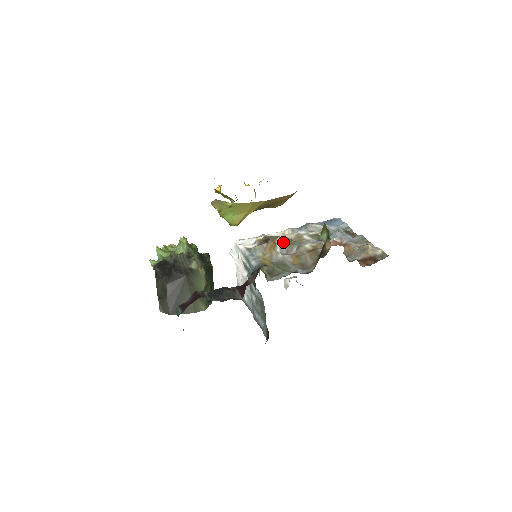
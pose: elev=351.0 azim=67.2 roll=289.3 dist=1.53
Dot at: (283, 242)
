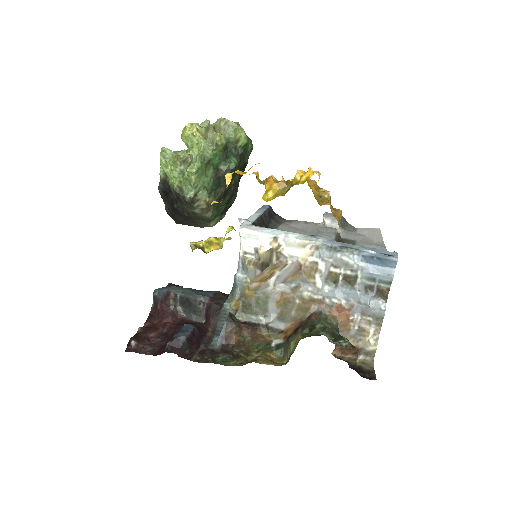
Dot at: (287, 269)
